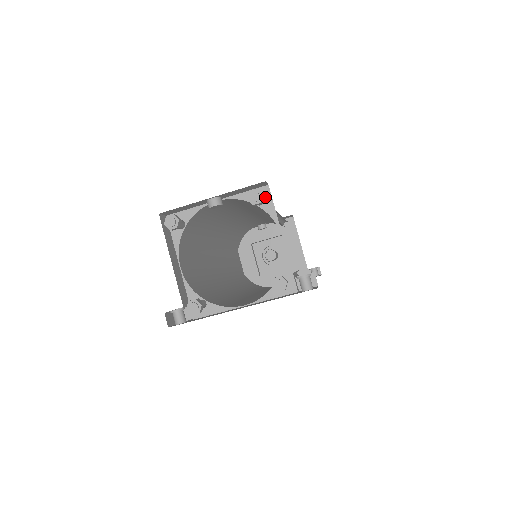
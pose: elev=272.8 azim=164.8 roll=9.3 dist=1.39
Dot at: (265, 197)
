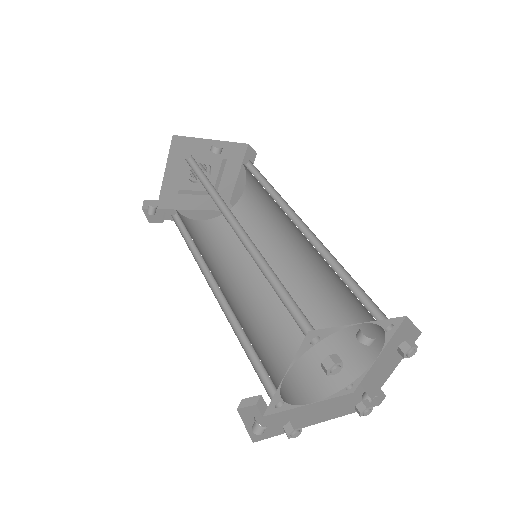
Dot at: (396, 325)
